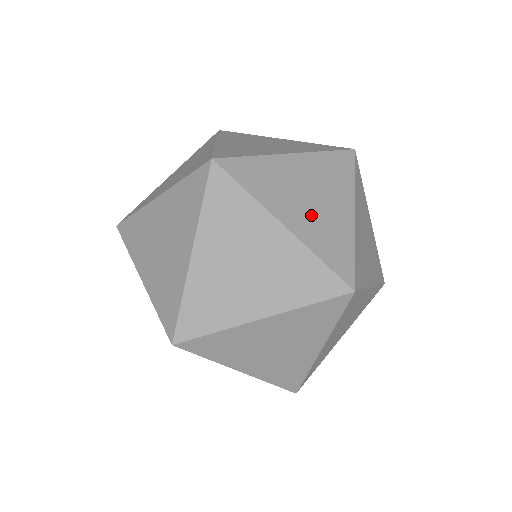
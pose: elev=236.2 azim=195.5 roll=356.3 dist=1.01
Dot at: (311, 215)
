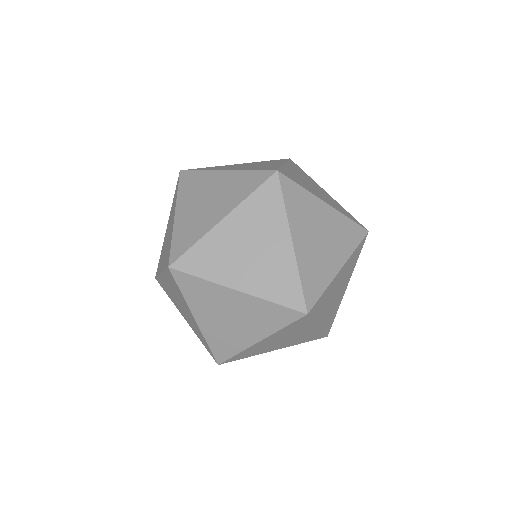
Dot at: (331, 308)
